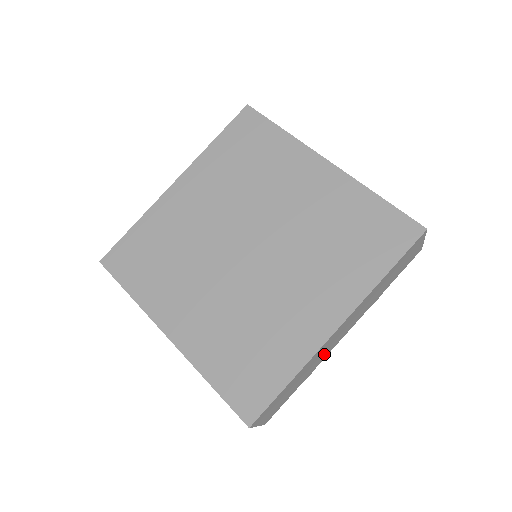
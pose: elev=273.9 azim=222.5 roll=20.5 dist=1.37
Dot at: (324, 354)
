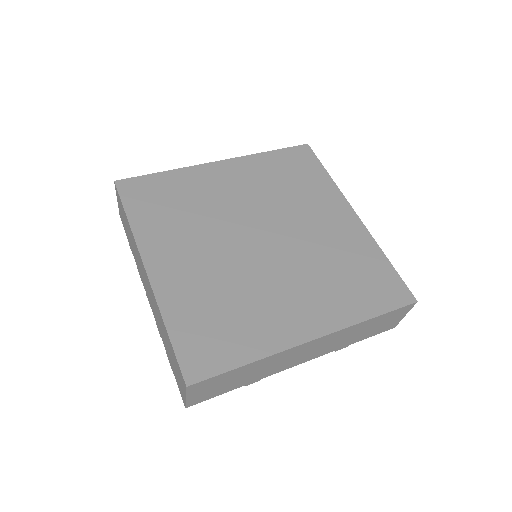
Dot at: (278, 367)
